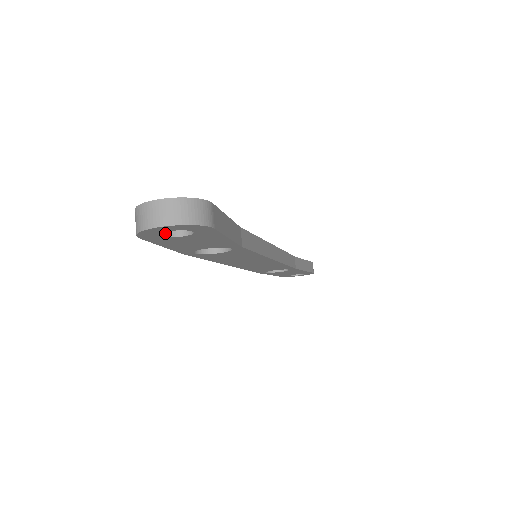
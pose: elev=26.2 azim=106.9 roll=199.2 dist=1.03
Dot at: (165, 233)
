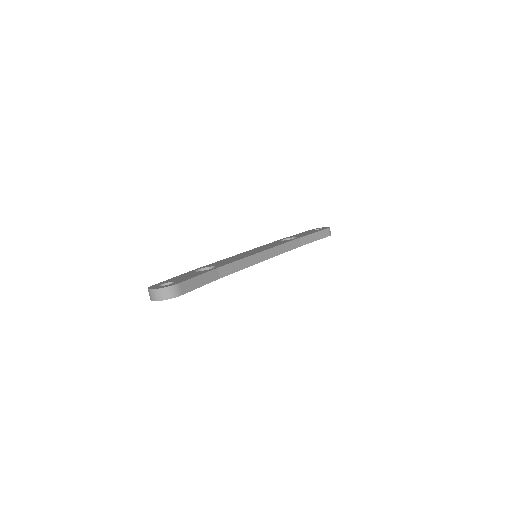
Dot at: occluded
